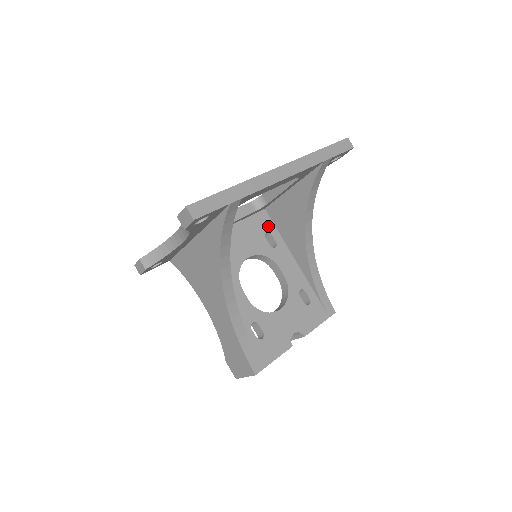
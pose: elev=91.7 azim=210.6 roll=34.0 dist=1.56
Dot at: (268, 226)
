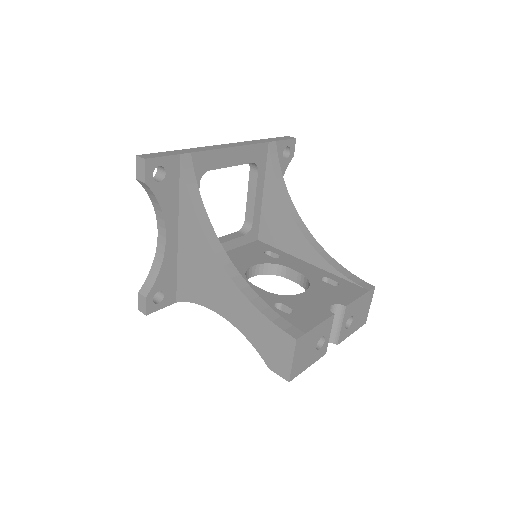
Dot at: (266, 248)
